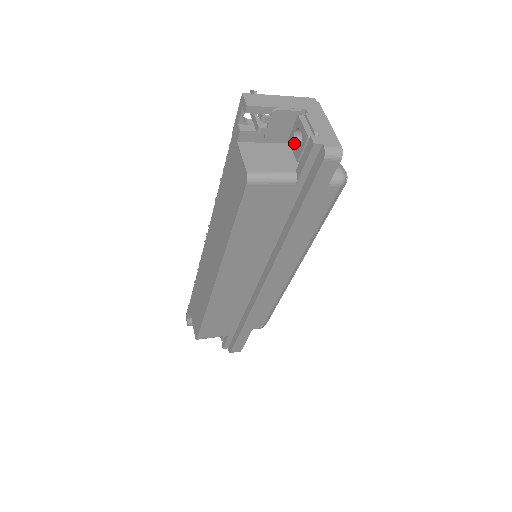
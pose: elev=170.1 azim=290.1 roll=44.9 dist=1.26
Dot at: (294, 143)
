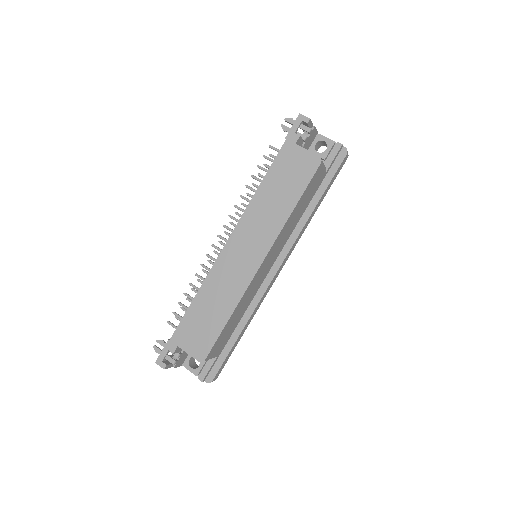
Dot at: (316, 151)
